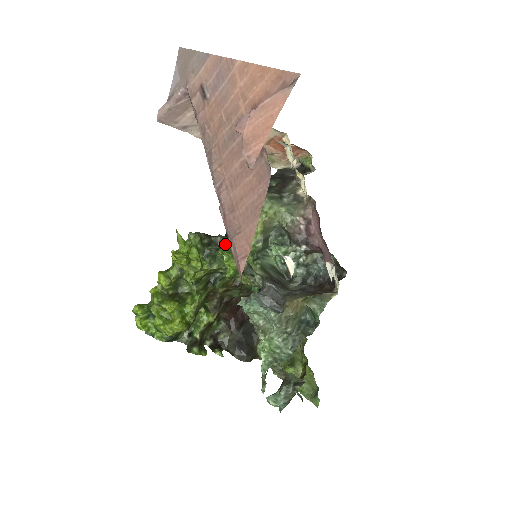
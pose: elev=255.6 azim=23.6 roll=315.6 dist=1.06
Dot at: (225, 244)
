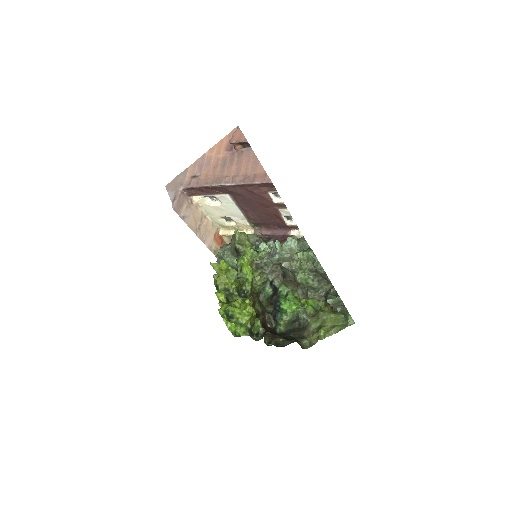
Dot at: occluded
